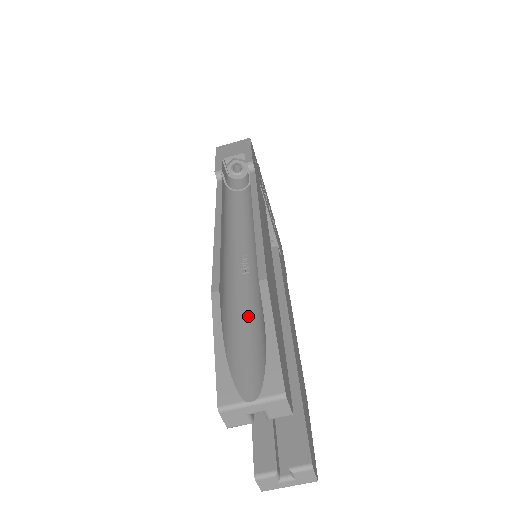
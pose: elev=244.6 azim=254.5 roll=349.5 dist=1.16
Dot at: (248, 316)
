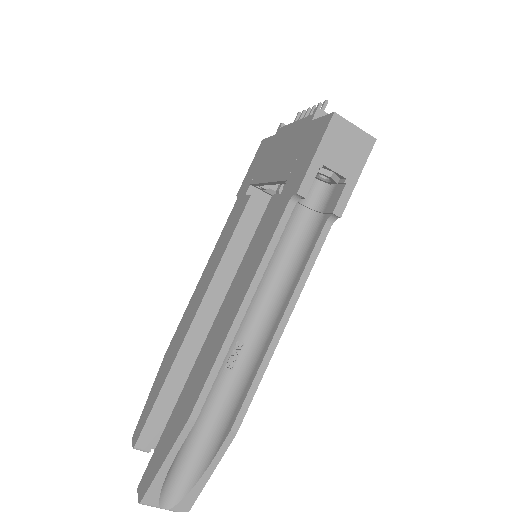
Dot at: (203, 427)
